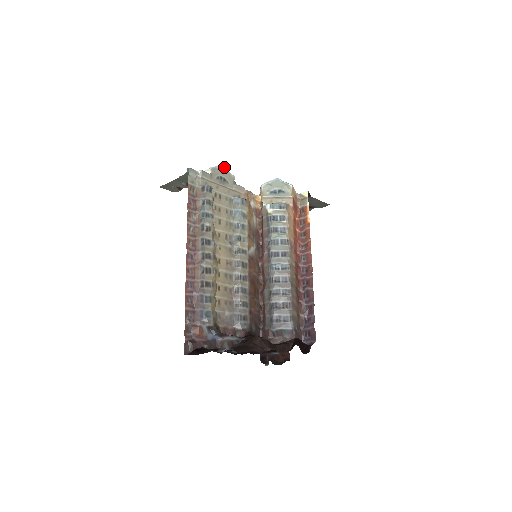
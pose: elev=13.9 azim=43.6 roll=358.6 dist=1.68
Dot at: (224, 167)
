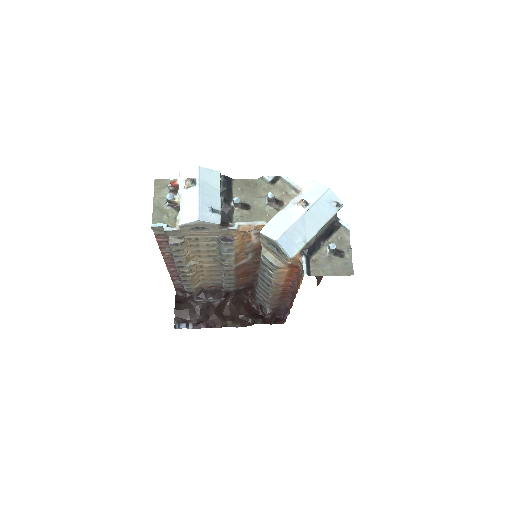
Dot at: (201, 220)
